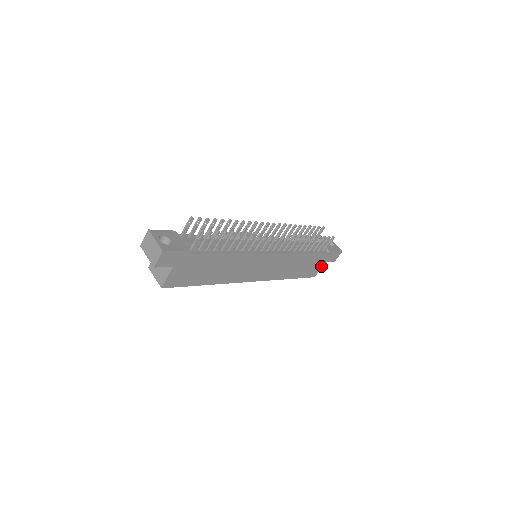
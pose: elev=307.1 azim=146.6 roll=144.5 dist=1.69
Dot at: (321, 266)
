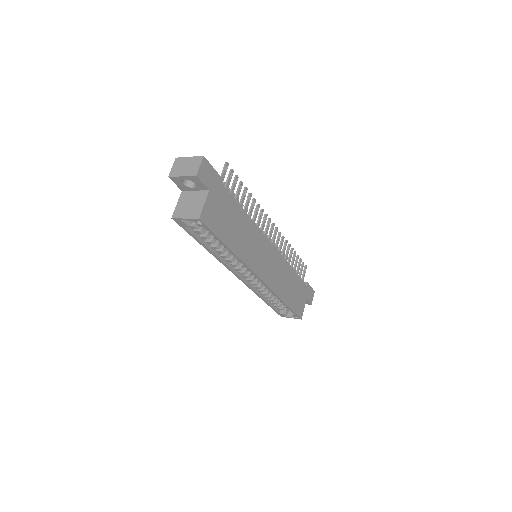
Dot at: (304, 304)
